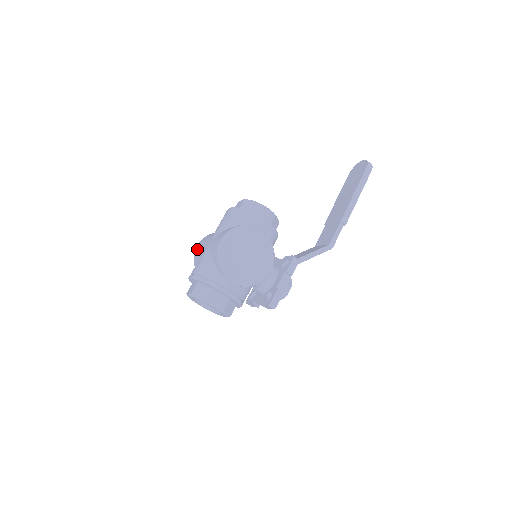
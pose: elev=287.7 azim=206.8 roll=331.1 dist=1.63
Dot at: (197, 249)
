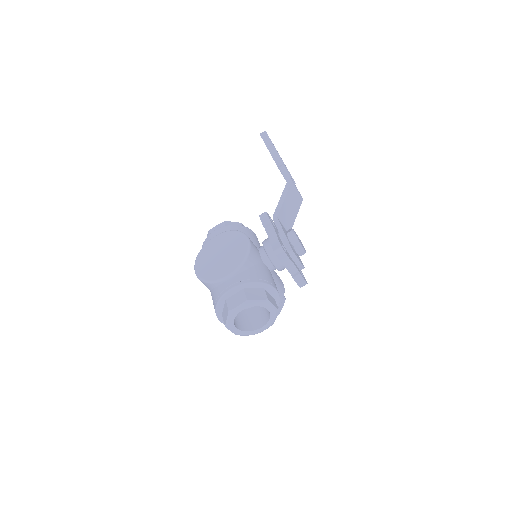
Dot at: occluded
